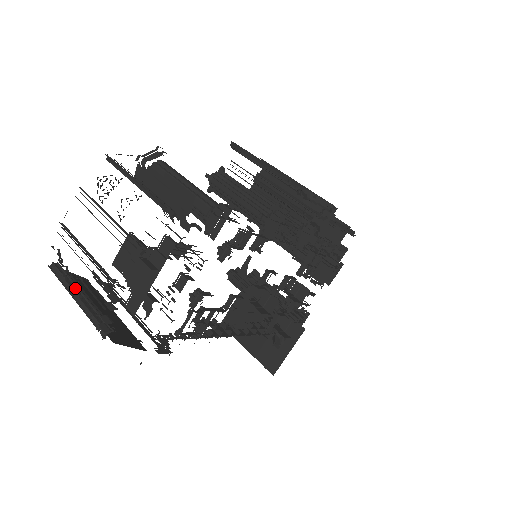
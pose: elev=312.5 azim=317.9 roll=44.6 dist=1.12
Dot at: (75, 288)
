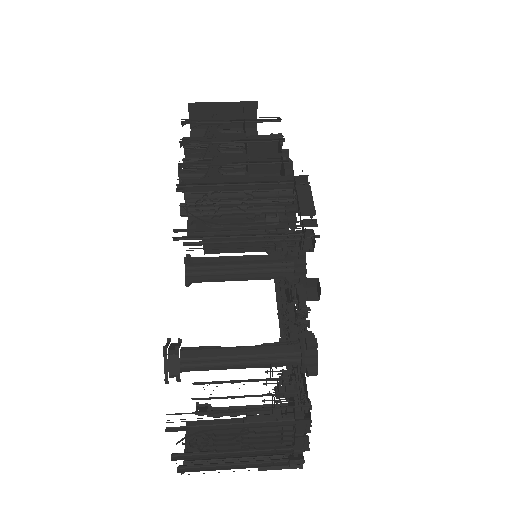
Dot at: occluded
